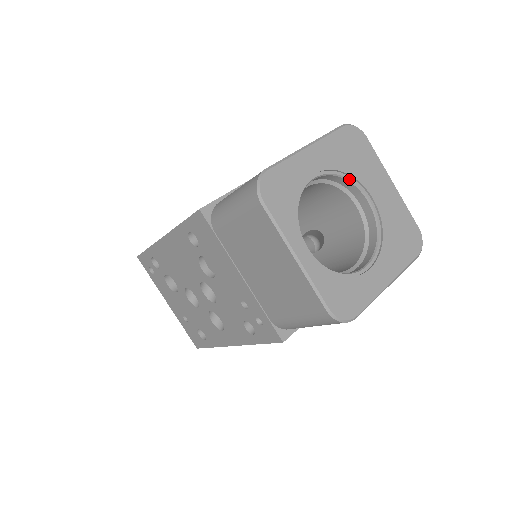
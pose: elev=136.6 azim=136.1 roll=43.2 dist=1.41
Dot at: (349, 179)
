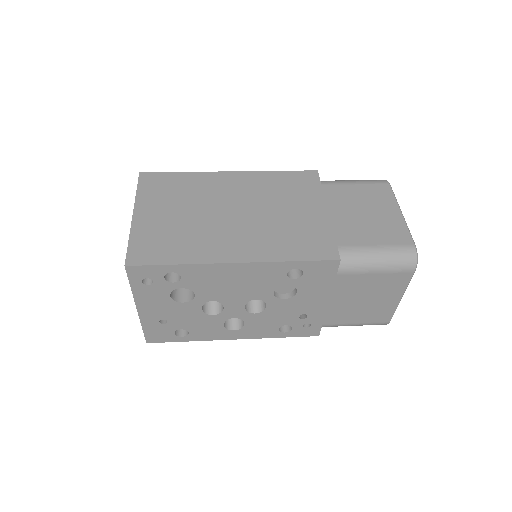
Dot at: occluded
